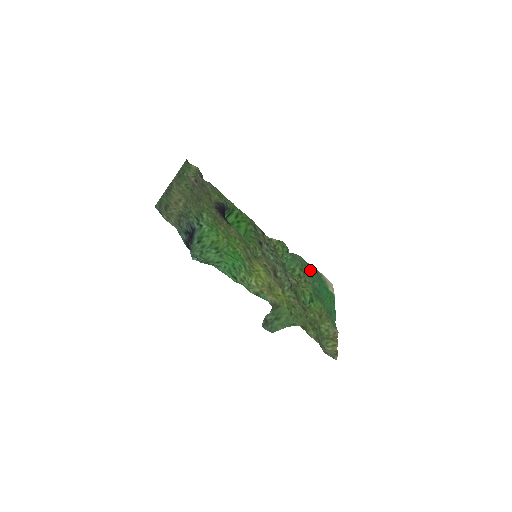
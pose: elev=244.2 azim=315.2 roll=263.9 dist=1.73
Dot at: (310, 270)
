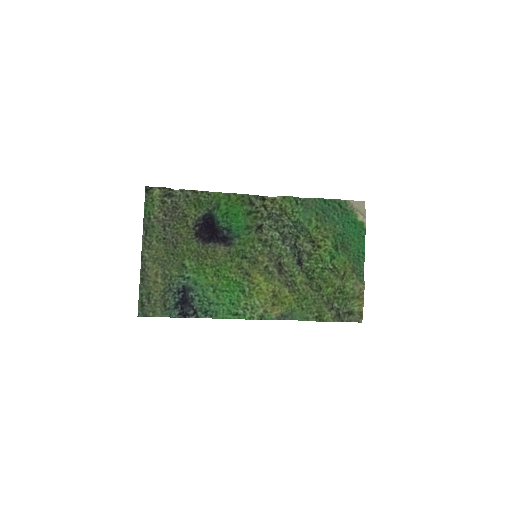
Dot at: (329, 210)
